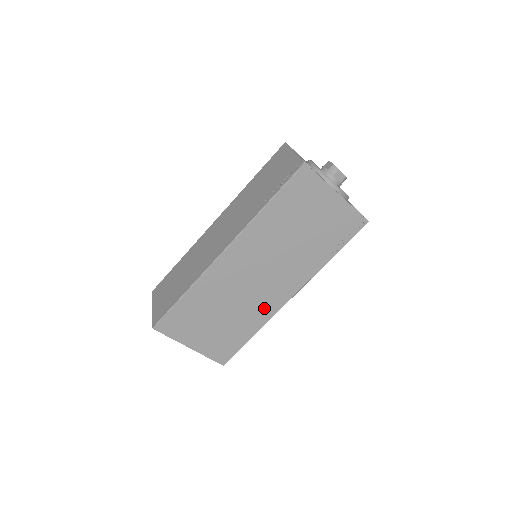
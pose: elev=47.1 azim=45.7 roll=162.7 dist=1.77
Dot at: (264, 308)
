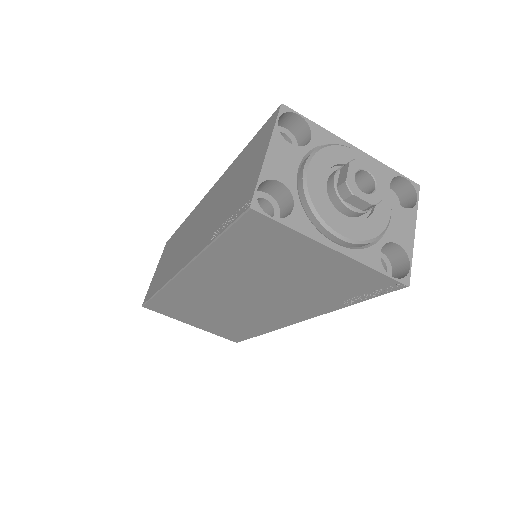
Dot at: (263, 321)
